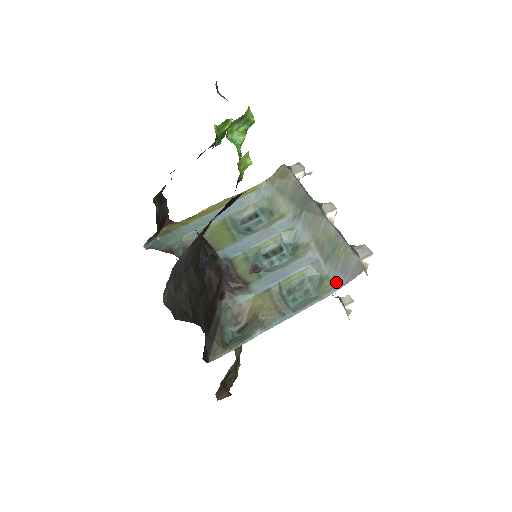
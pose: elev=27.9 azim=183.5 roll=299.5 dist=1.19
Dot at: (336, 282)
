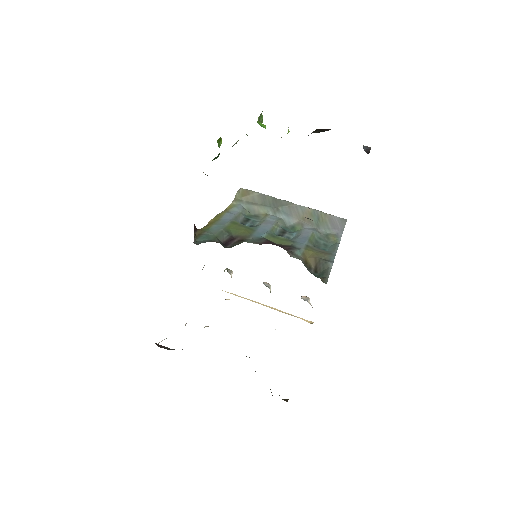
Dot at: (336, 234)
